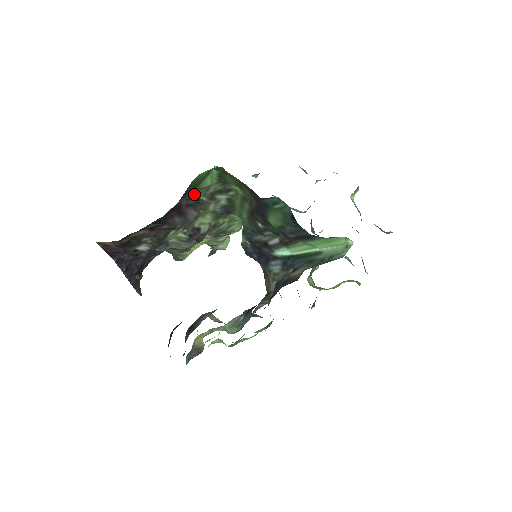
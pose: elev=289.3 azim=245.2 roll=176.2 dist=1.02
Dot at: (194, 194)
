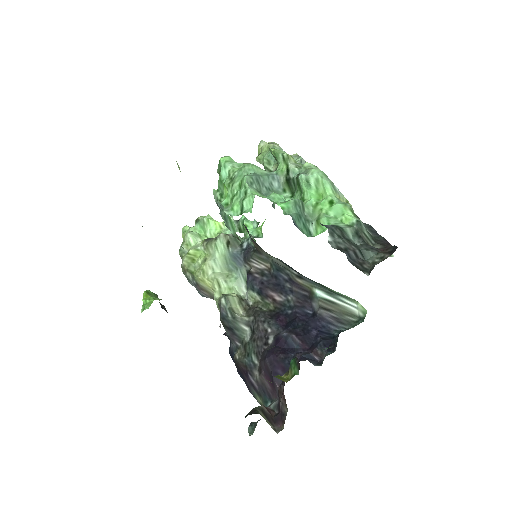
Dot at: occluded
